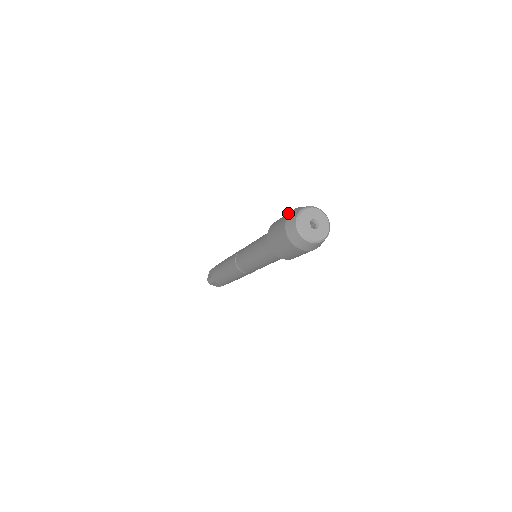
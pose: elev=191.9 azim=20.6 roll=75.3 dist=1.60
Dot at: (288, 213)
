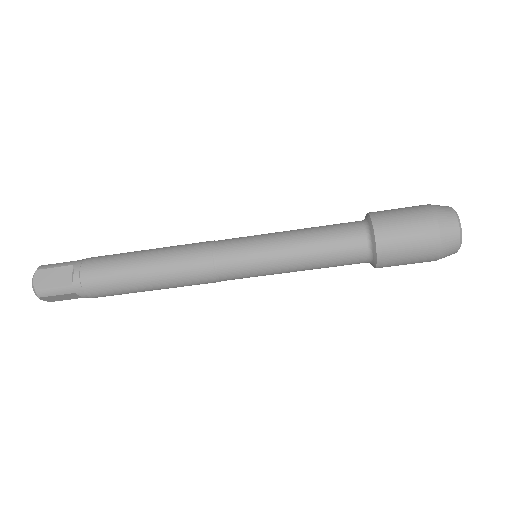
Dot at: (428, 211)
